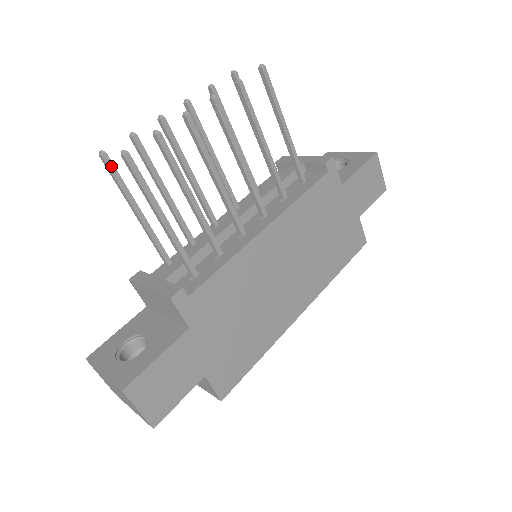
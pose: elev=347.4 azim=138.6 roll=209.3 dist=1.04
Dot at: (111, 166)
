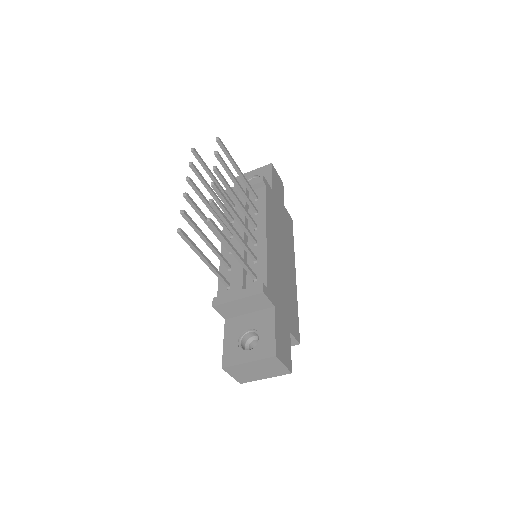
Dot at: (186, 236)
